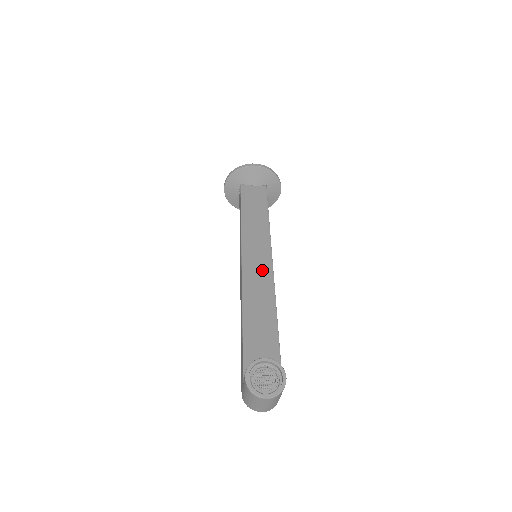
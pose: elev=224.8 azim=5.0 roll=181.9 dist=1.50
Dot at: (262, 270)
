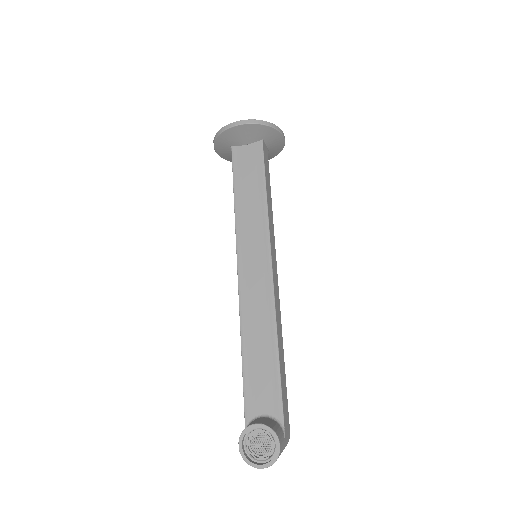
Dot at: (260, 282)
